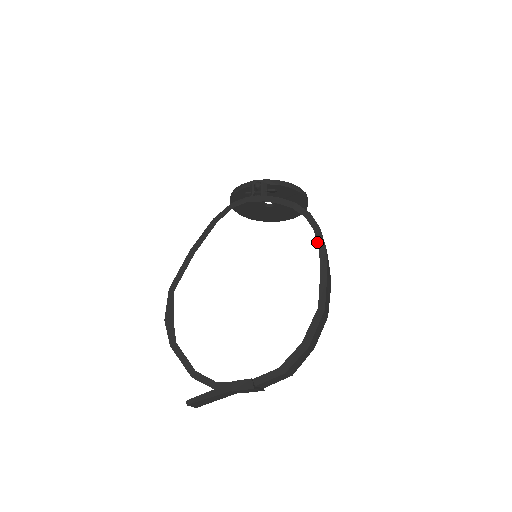
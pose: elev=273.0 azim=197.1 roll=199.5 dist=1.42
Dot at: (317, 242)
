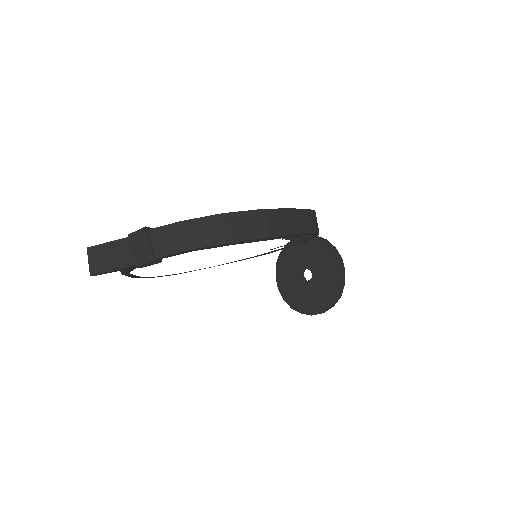
Dot at: occluded
